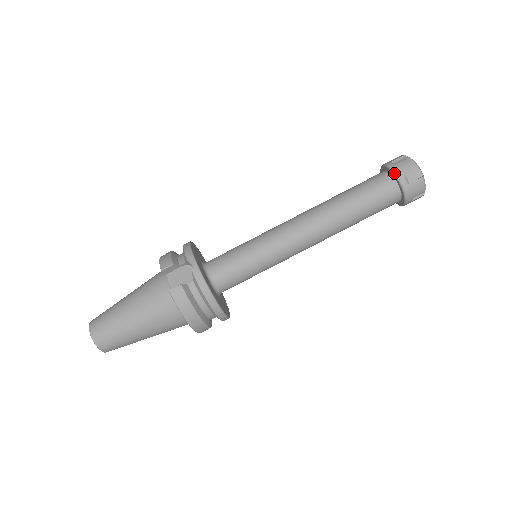
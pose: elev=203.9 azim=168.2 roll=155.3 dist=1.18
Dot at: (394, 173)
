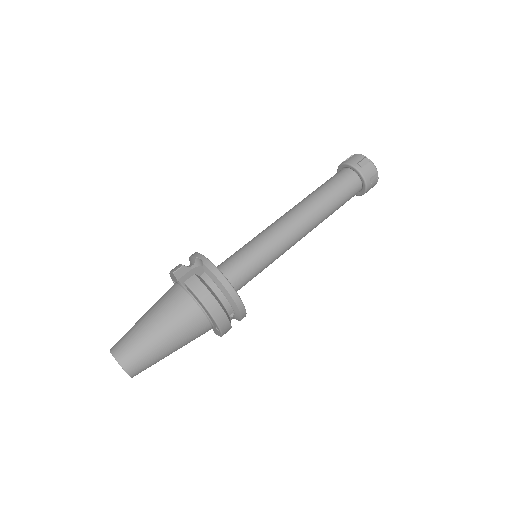
Dot at: (348, 164)
